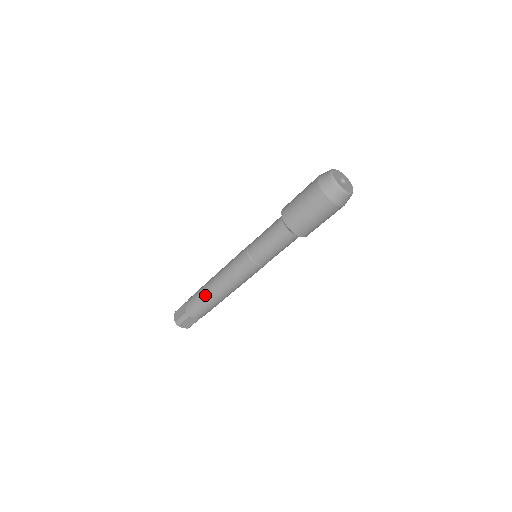
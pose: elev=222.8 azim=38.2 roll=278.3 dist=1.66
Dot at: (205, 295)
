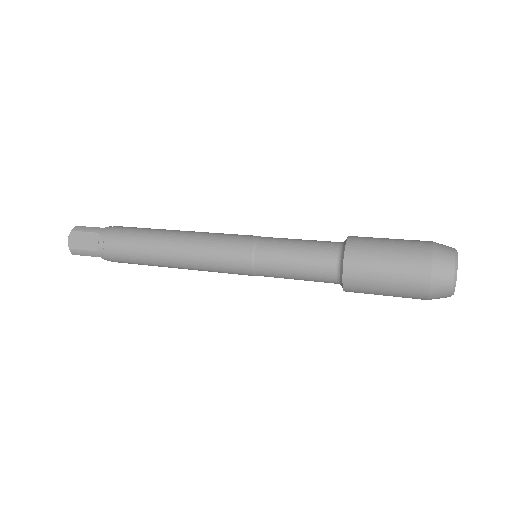
Dot at: (145, 256)
